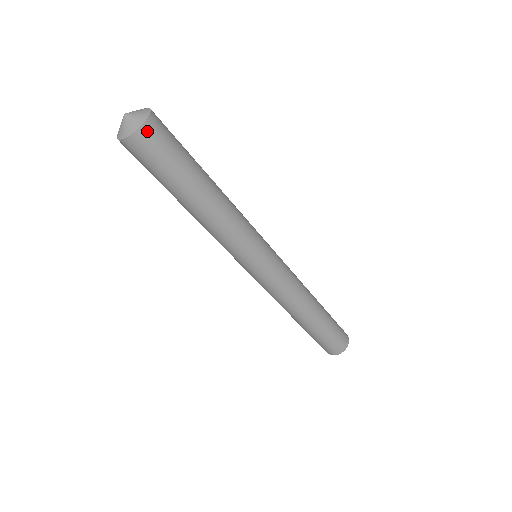
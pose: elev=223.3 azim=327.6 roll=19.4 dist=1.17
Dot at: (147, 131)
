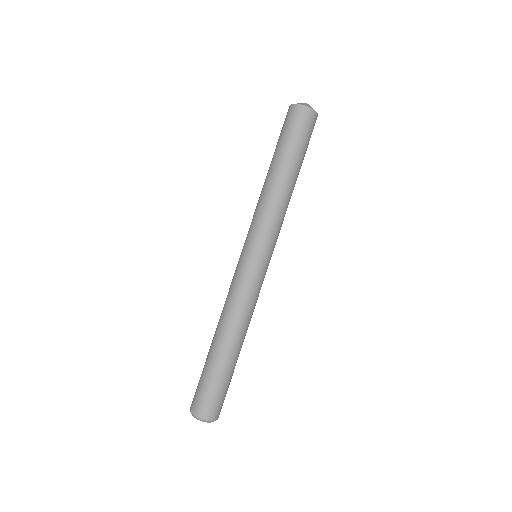
Dot at: (316, 118)
